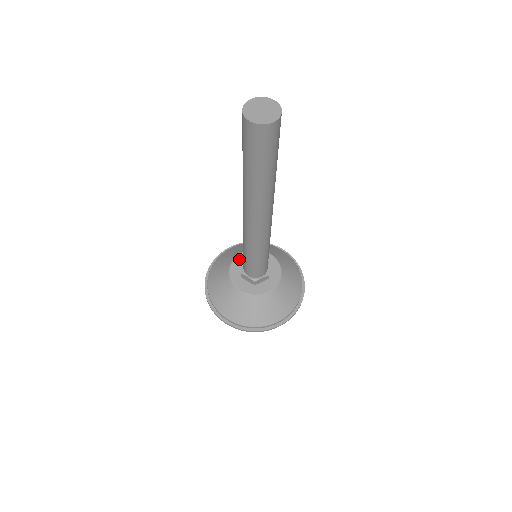
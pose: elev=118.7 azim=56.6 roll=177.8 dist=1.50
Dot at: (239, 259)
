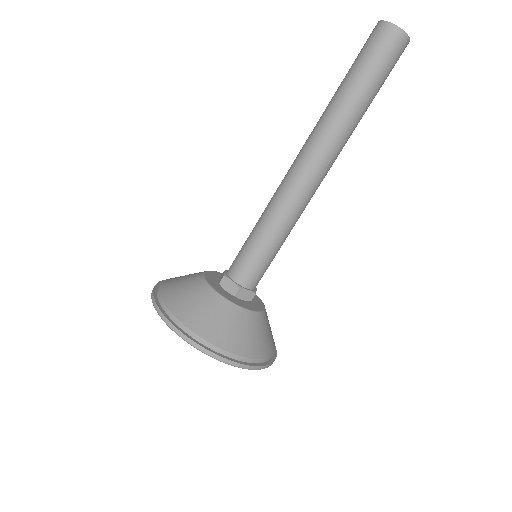
Dot at: (216, 273)
